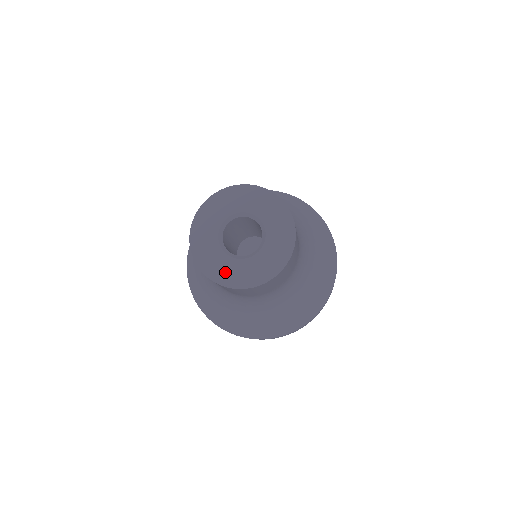
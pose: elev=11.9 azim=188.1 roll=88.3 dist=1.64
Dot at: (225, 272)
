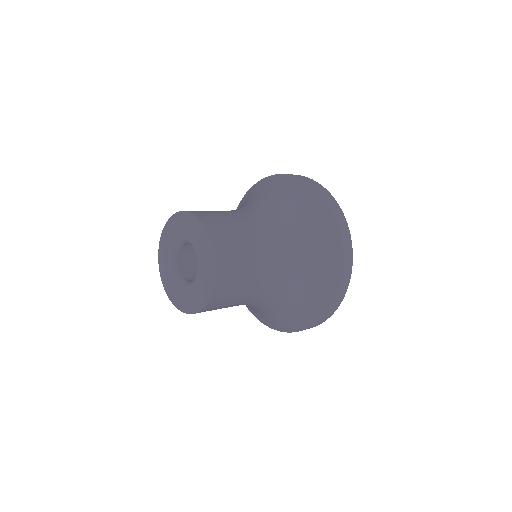
Dot at: (166, 274)
